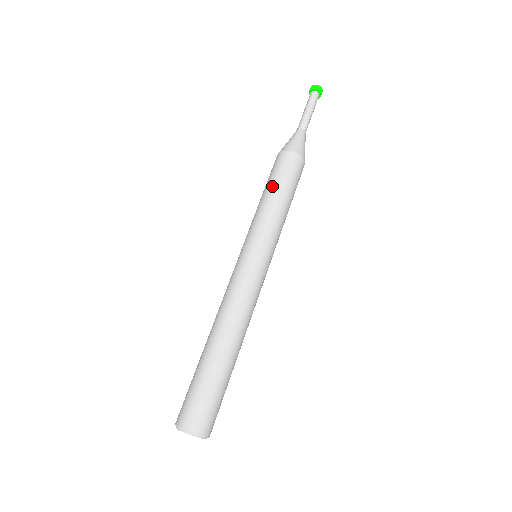
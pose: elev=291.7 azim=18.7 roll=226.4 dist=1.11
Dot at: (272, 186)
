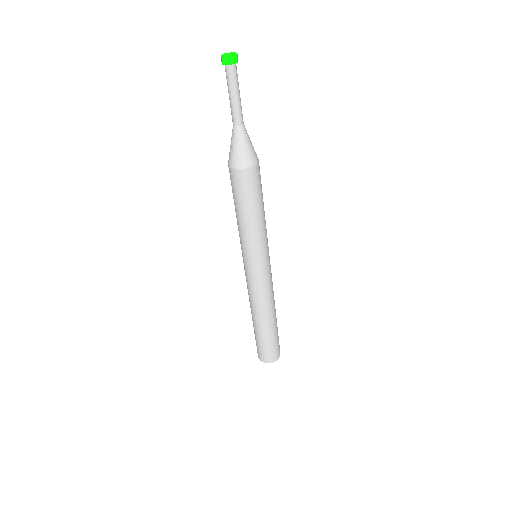
Dot at: (252, 208)
